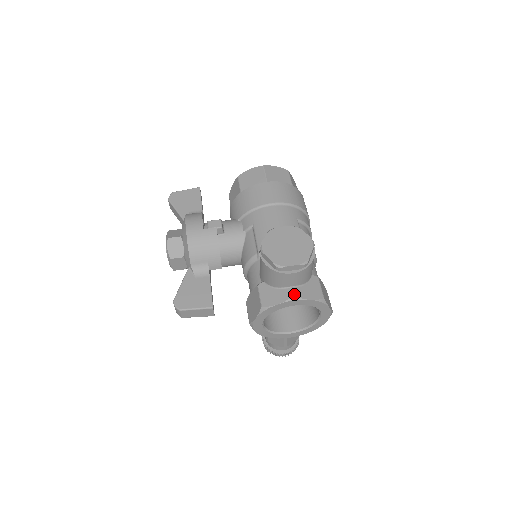
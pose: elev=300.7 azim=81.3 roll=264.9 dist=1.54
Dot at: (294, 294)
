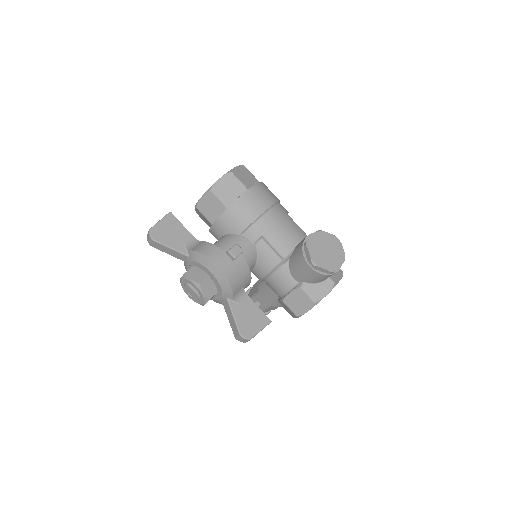
Dot at: (334, 282)
